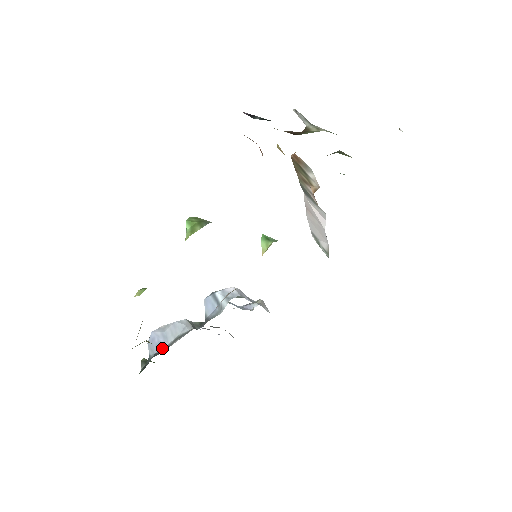
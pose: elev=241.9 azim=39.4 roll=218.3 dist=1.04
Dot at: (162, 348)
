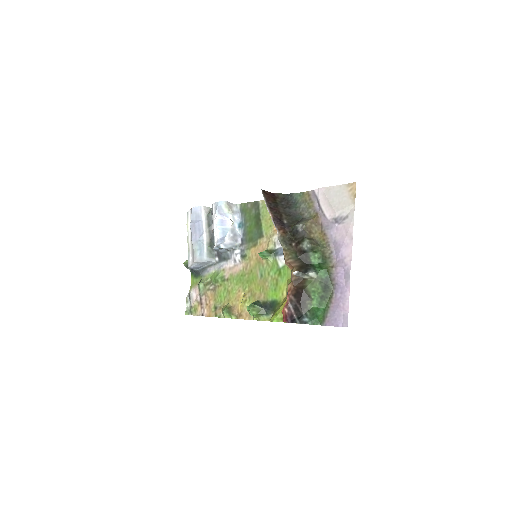
Dot at: (201, 268)
